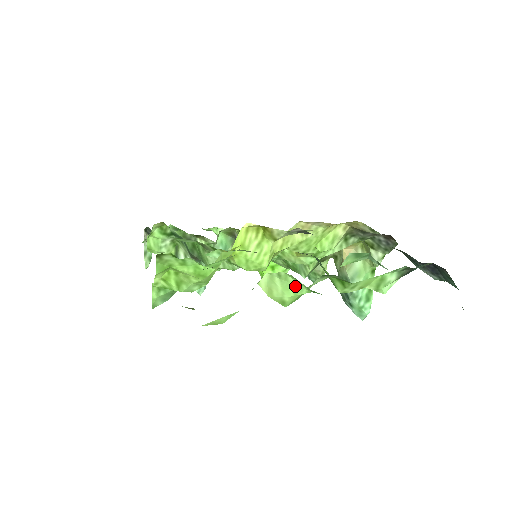
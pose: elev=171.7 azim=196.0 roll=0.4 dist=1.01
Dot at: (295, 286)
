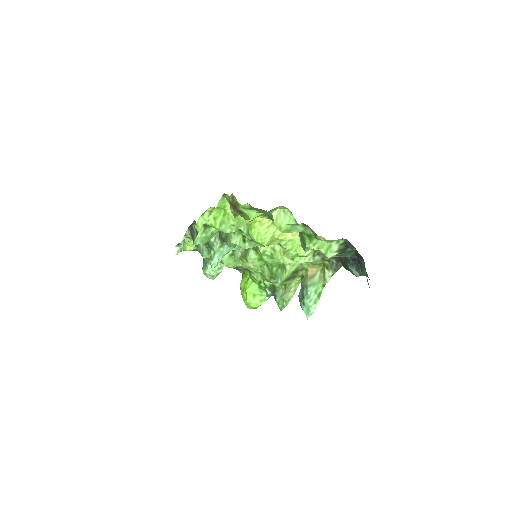
Dot at: (290, 219)
